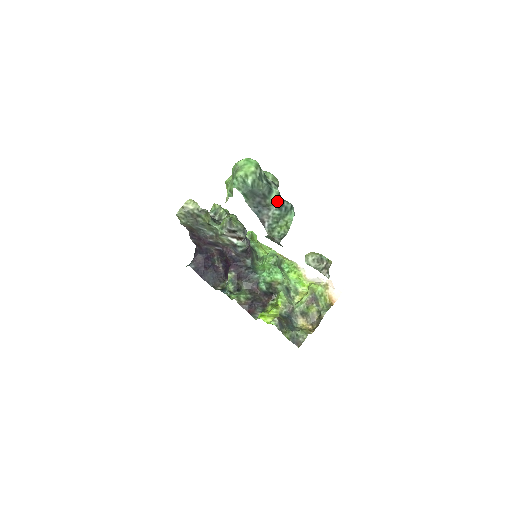
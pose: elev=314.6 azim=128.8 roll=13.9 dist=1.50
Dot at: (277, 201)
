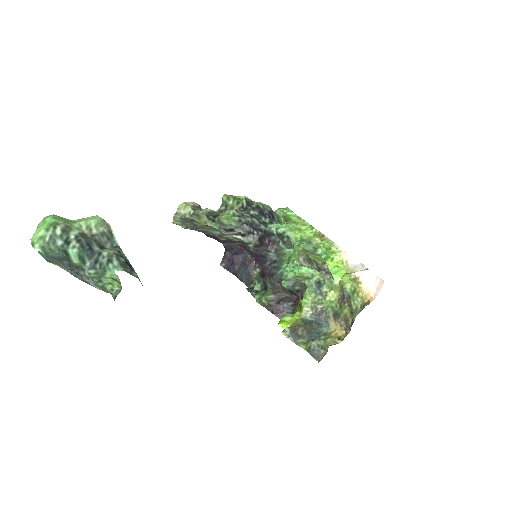
Dot at: (86, 259)
